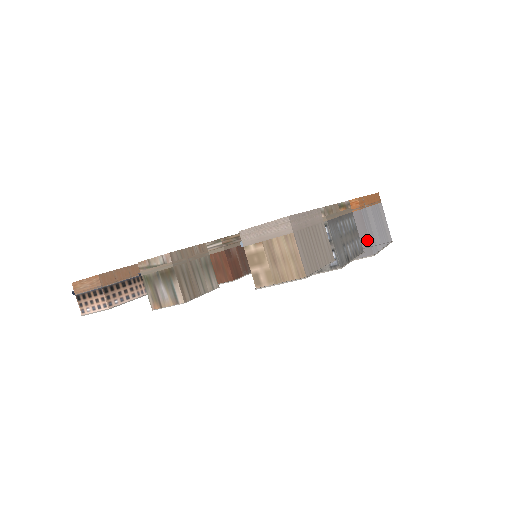
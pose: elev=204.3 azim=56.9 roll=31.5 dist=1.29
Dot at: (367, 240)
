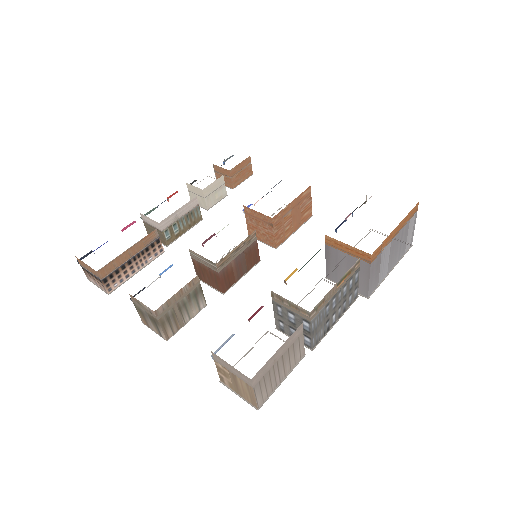
Dot at: (367, 286)
